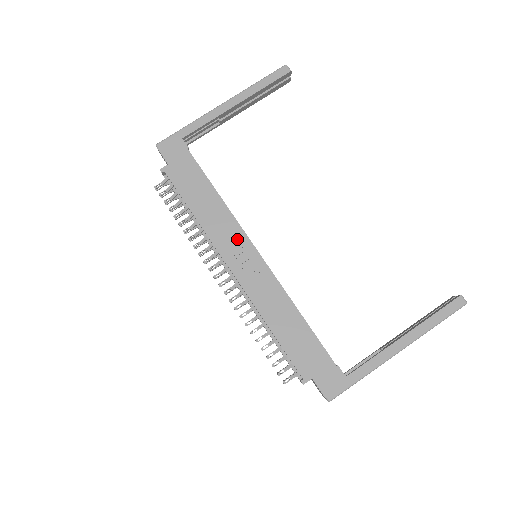
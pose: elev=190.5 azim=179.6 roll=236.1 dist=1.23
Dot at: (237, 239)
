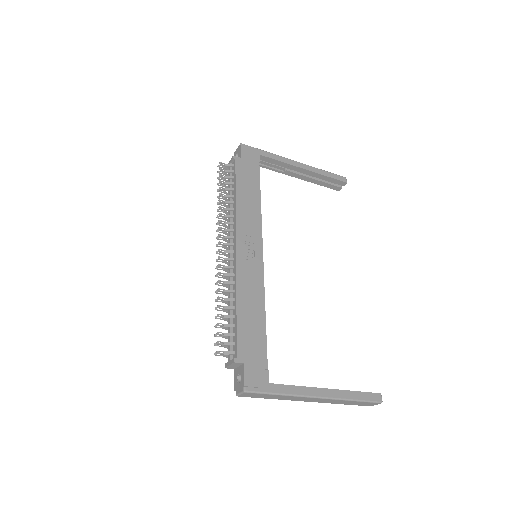
Dot at: (254, 233)
